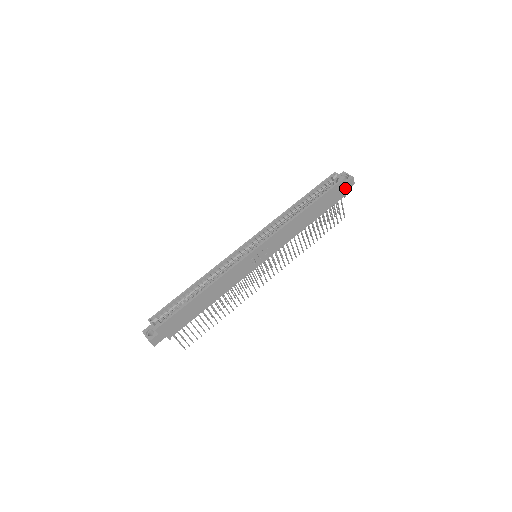
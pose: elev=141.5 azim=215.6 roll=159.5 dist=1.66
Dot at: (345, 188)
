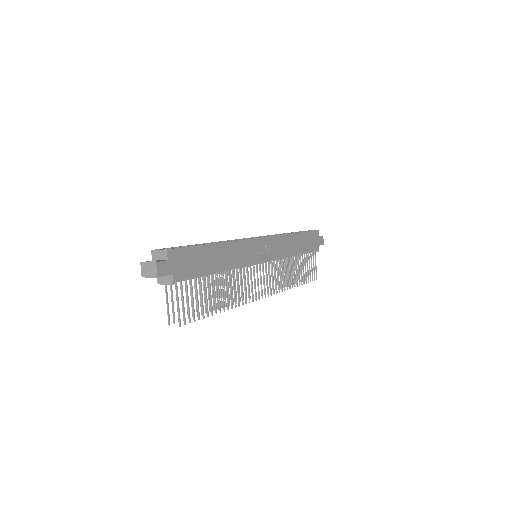
Dot at: (318, 242)
